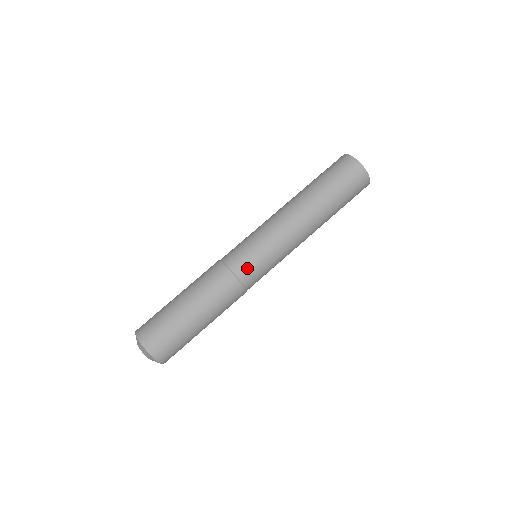
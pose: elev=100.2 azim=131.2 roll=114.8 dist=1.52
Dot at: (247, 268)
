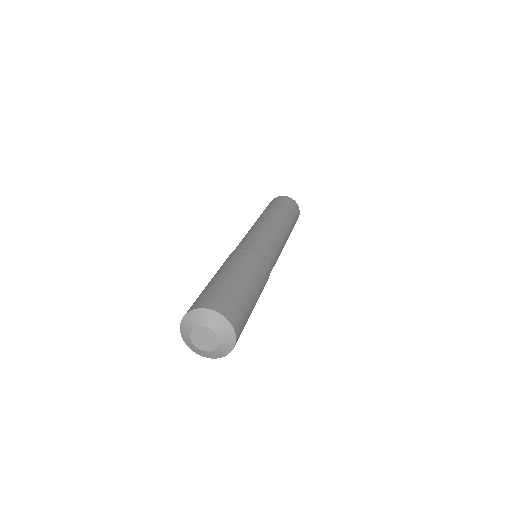
Dot at: (248, 243)
